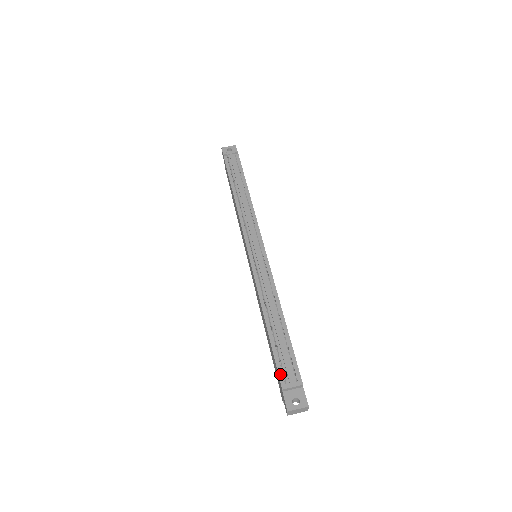
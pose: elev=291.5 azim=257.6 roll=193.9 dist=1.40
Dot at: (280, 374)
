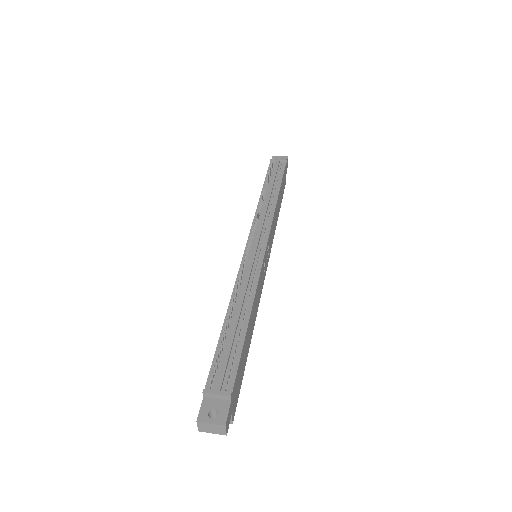
Dot at: (211, 375)
